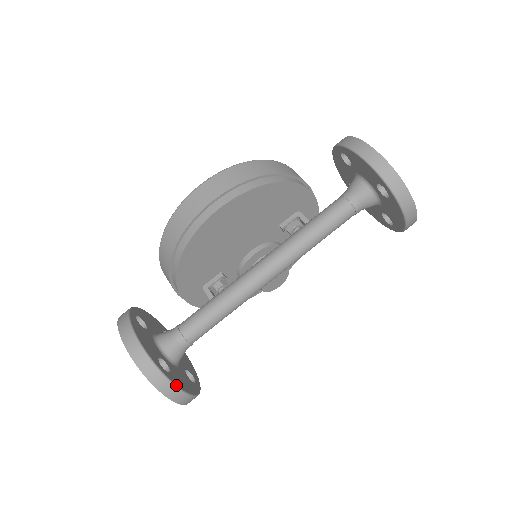
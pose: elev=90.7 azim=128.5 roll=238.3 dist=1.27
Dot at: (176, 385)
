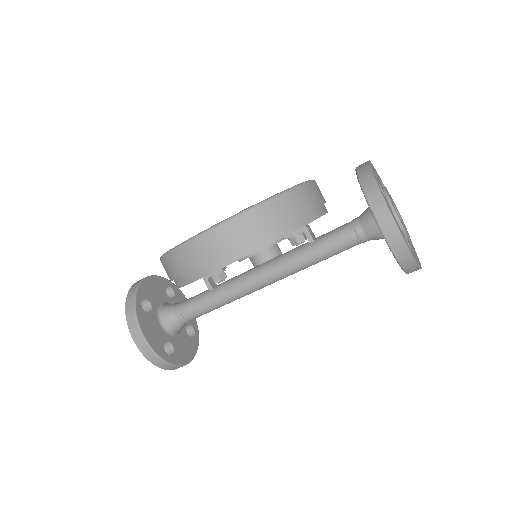
Dot at: (180, 365)
